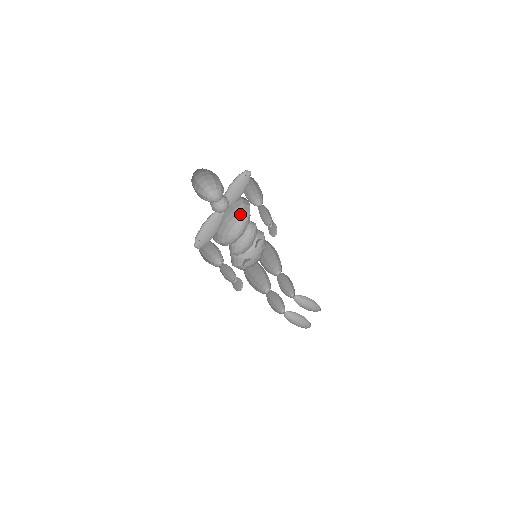
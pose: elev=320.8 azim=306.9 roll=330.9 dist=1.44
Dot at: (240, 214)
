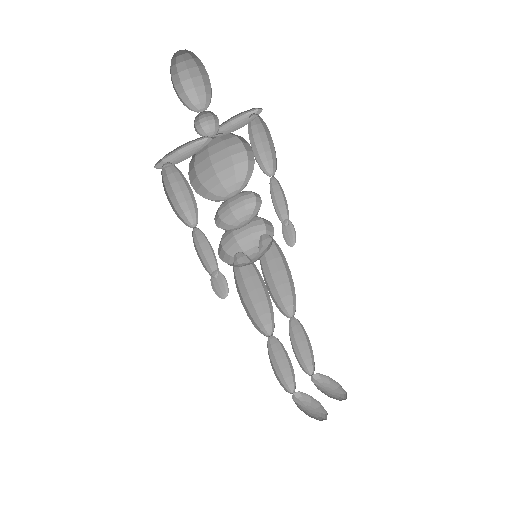
Dot at: (241, 175)
